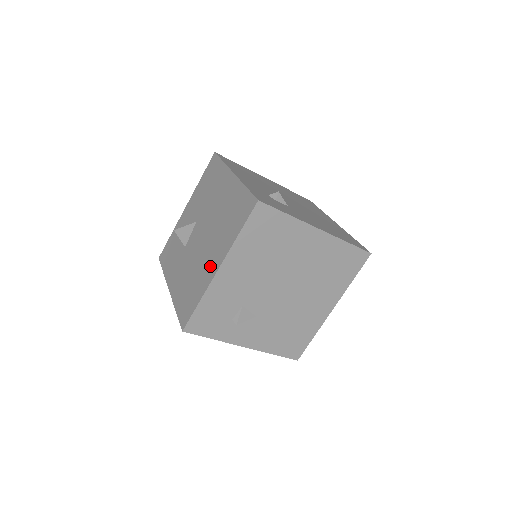
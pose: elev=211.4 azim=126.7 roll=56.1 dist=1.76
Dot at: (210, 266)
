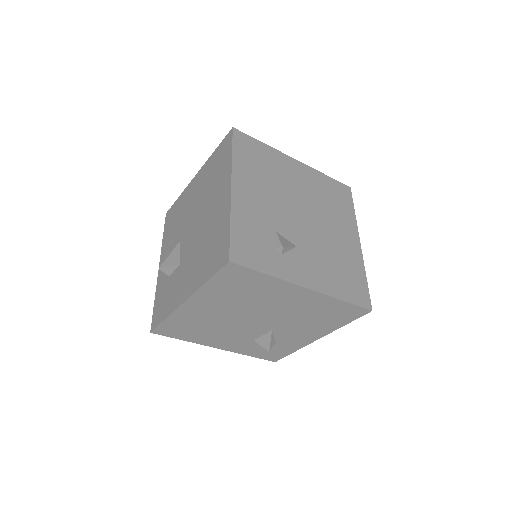
Dot at: (220, 204)
